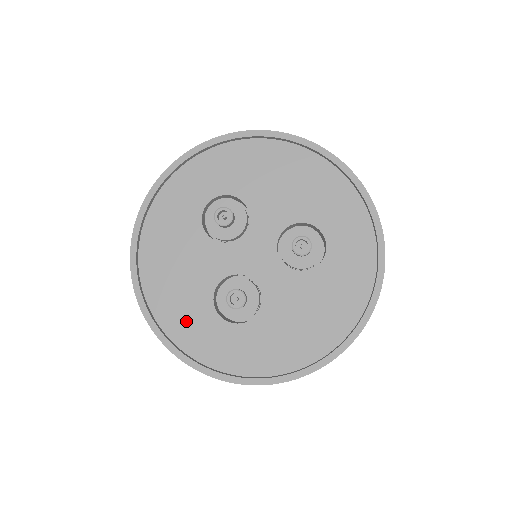
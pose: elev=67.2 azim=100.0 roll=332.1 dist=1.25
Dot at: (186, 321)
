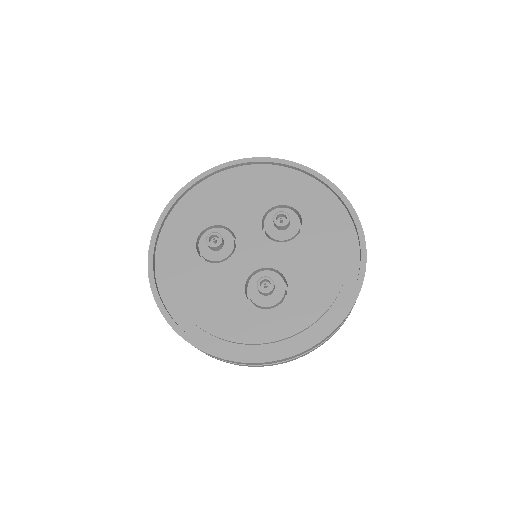
Dot at: (241, 332)
